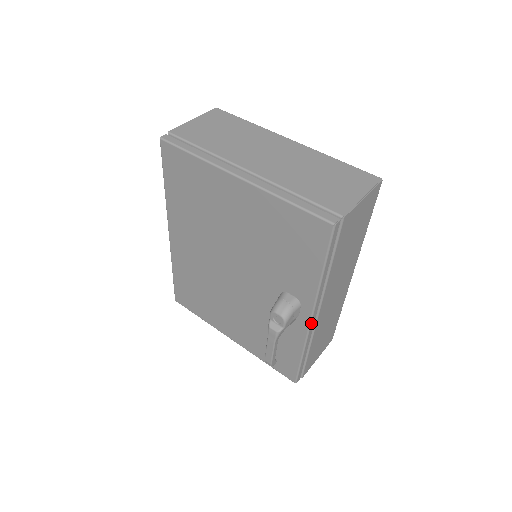
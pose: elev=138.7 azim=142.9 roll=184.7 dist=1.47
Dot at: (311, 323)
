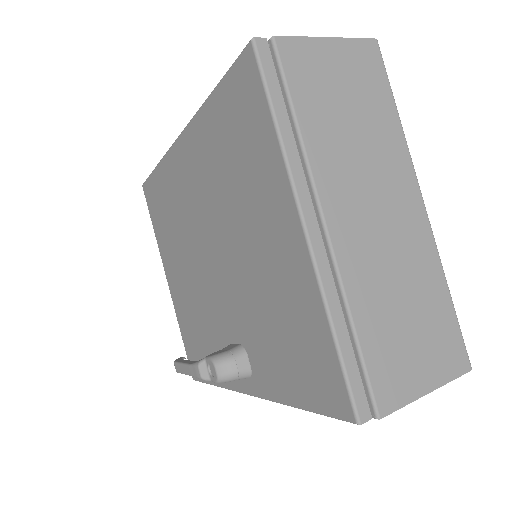
Dot at: (246, 393)
